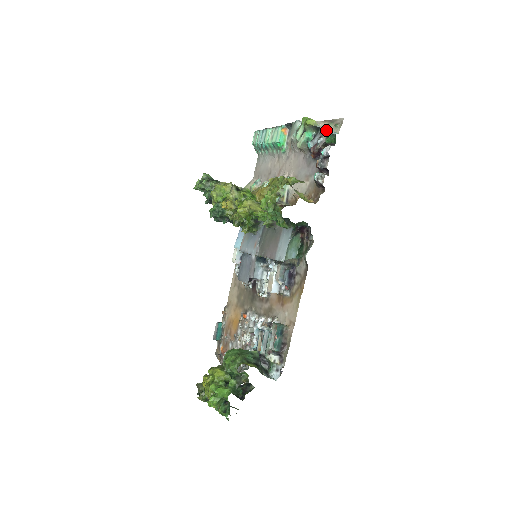
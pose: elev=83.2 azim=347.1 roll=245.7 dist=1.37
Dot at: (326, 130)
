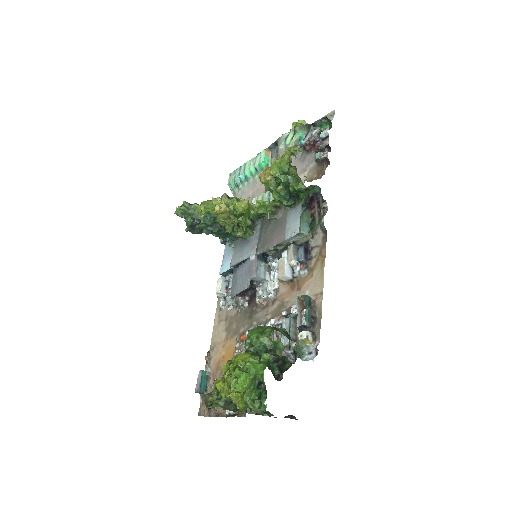
Dot at: (319, 123)
